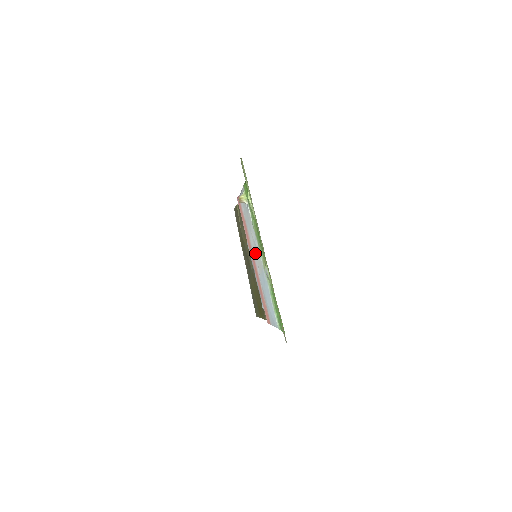
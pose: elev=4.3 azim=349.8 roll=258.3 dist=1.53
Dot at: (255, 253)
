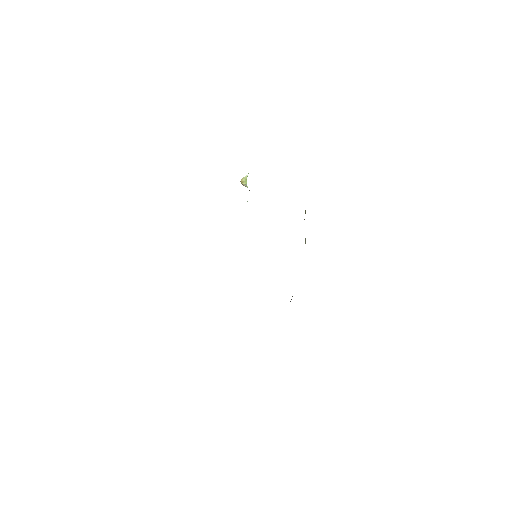
Dot at: occluded
